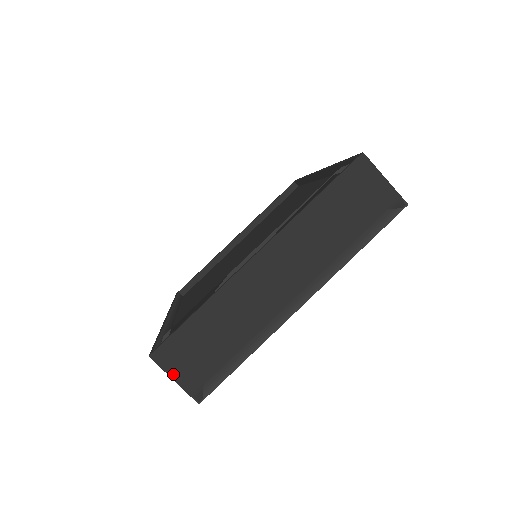
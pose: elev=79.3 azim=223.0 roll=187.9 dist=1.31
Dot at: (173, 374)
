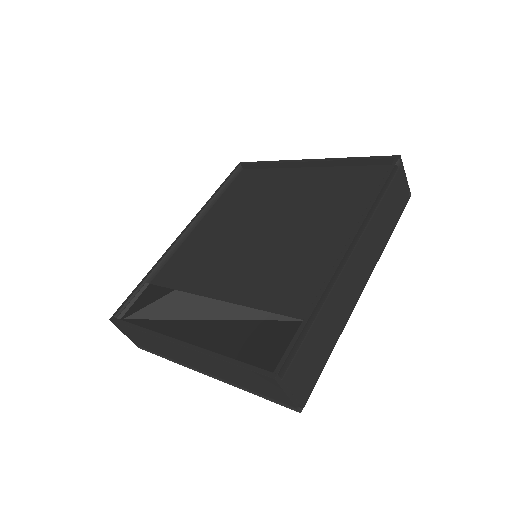
Dot at: (124, 333)
